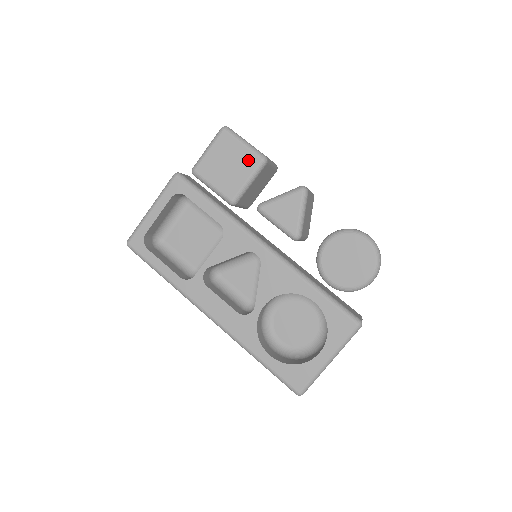
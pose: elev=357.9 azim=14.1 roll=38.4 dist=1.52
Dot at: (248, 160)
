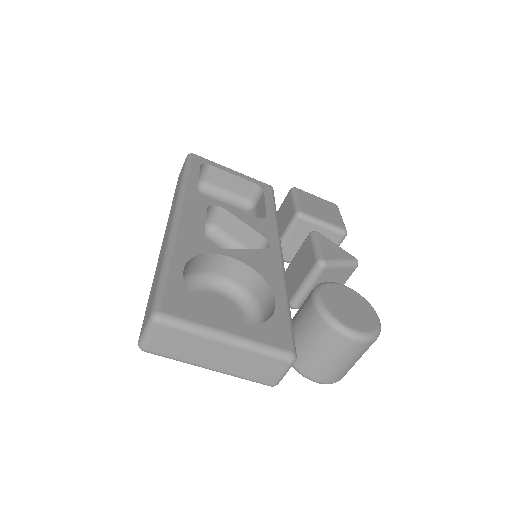
Dot at: (336, 220)
